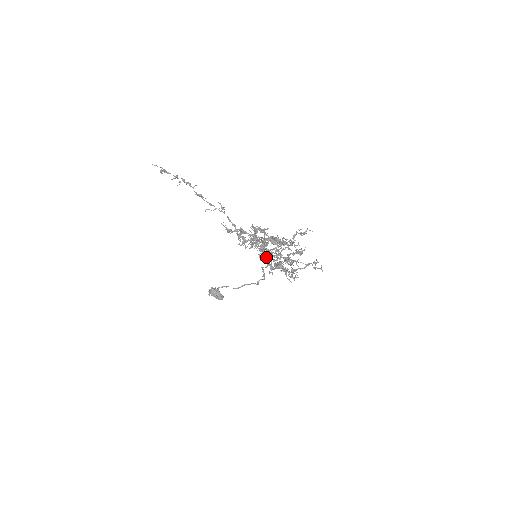
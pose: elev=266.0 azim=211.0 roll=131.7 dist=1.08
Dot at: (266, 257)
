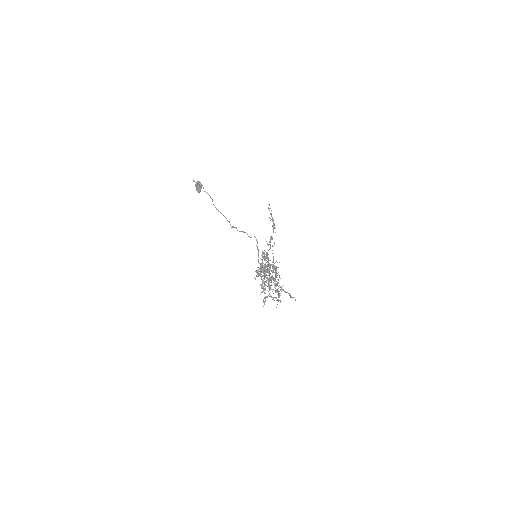
Dot at: occluded
